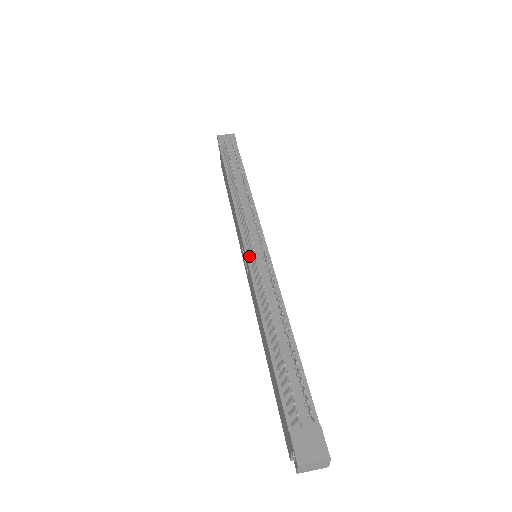
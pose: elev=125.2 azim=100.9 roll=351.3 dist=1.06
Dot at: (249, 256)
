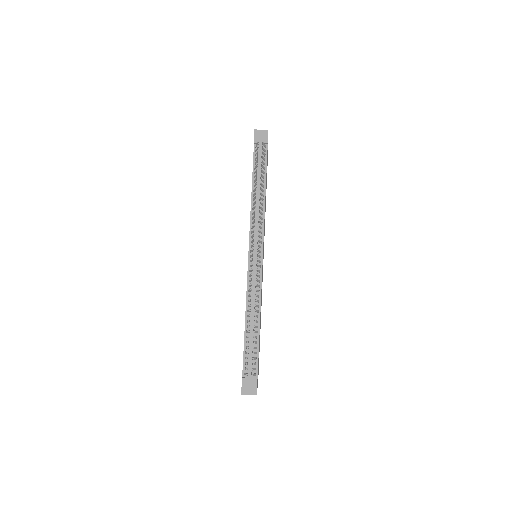
Dot at: (250, 261)
